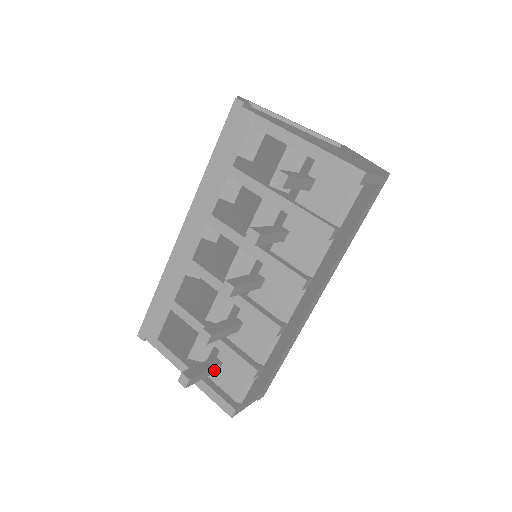
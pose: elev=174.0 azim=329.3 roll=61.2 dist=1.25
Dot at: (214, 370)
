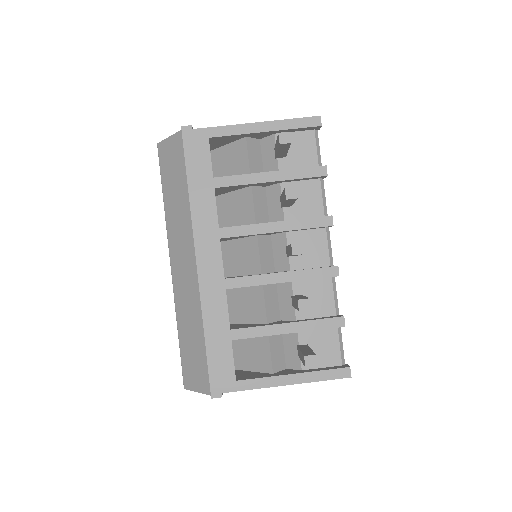
Dot at: occluded
